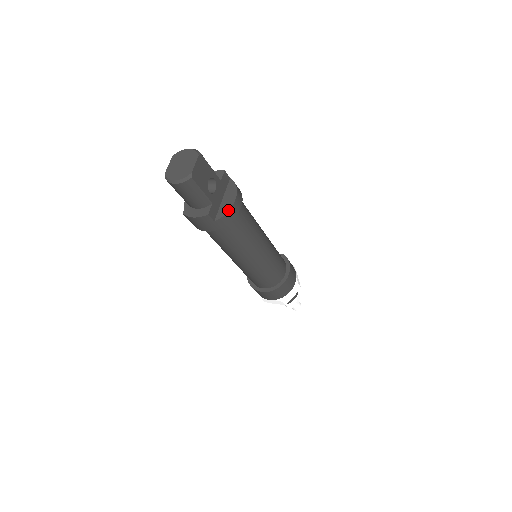
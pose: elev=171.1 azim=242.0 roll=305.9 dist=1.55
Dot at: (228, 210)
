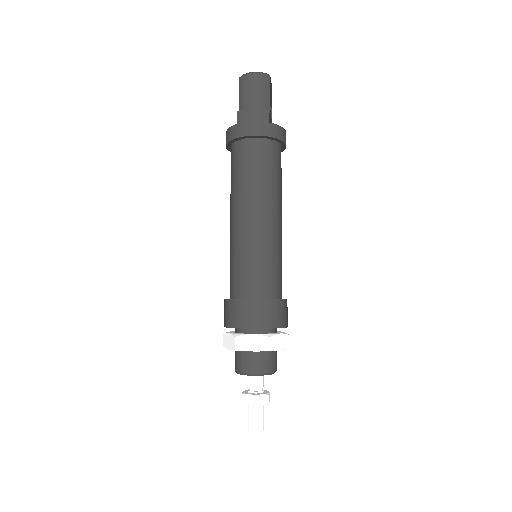
Dot at: (282, 127)
